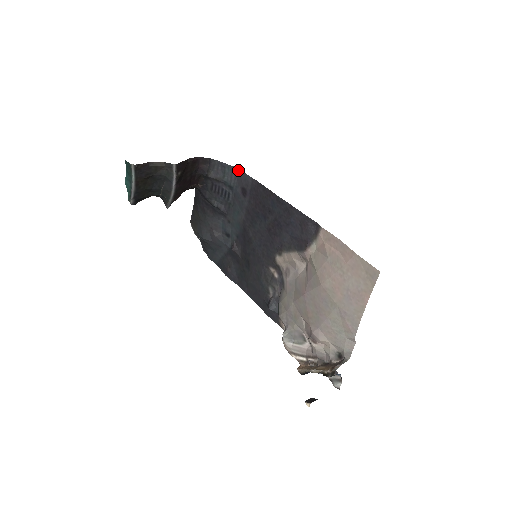
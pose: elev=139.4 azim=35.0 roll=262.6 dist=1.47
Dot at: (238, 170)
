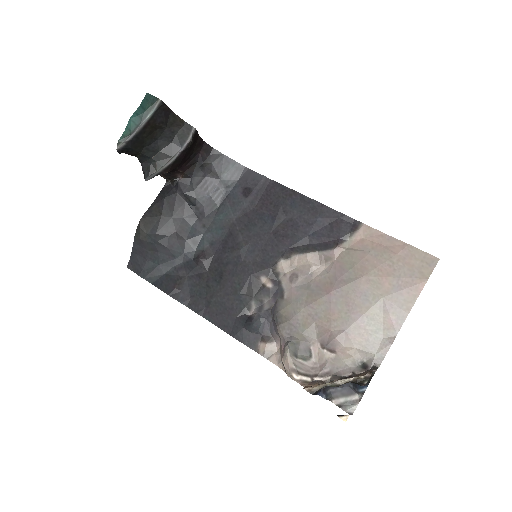
Dot at: (245, 169)
